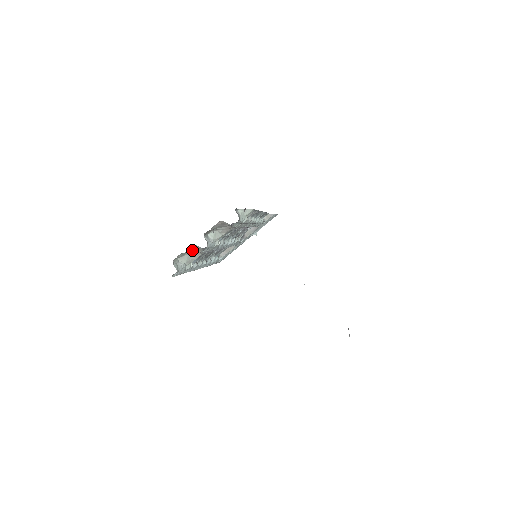
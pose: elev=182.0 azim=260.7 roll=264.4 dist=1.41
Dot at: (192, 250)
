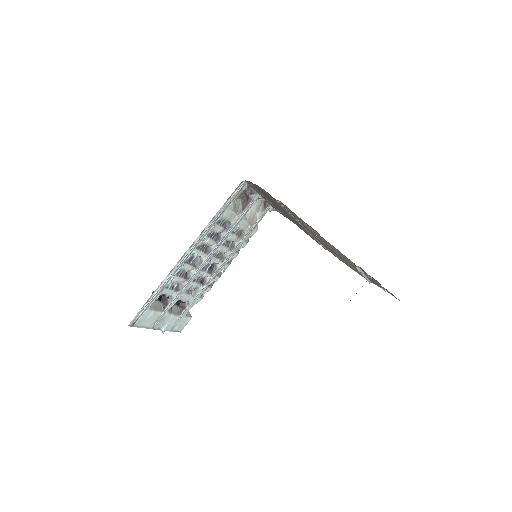
Dot at: (236, 201)
